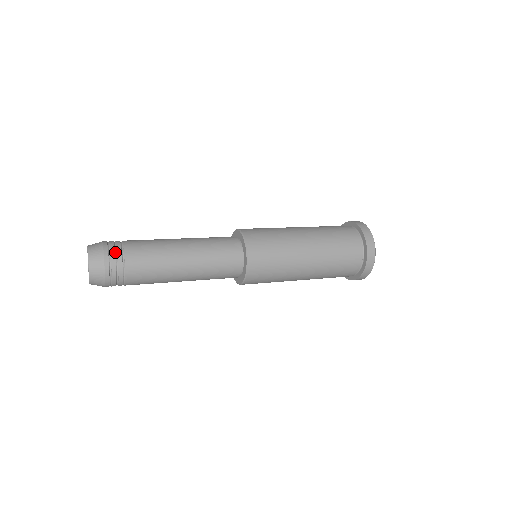
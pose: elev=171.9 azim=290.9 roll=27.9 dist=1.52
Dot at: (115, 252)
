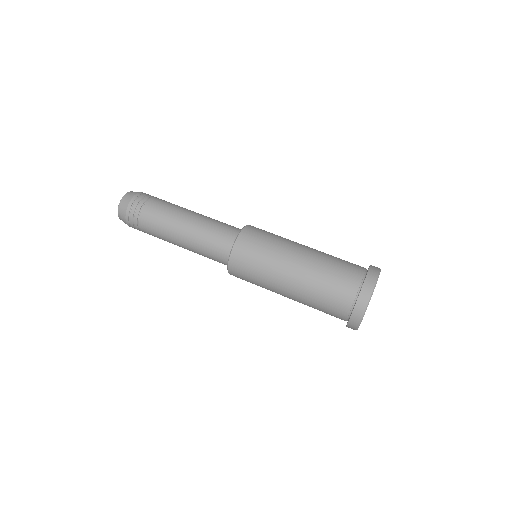
Dot at: (133, 221)
